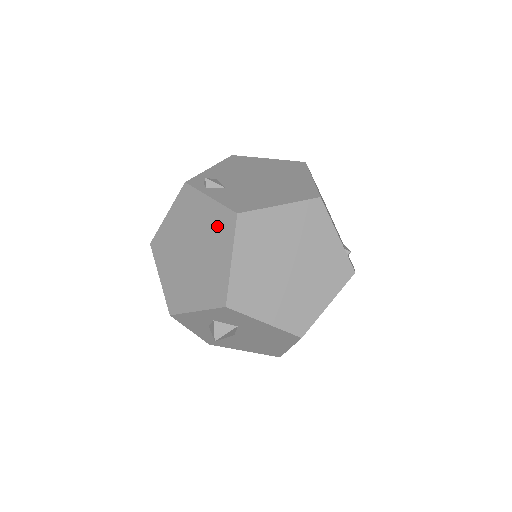
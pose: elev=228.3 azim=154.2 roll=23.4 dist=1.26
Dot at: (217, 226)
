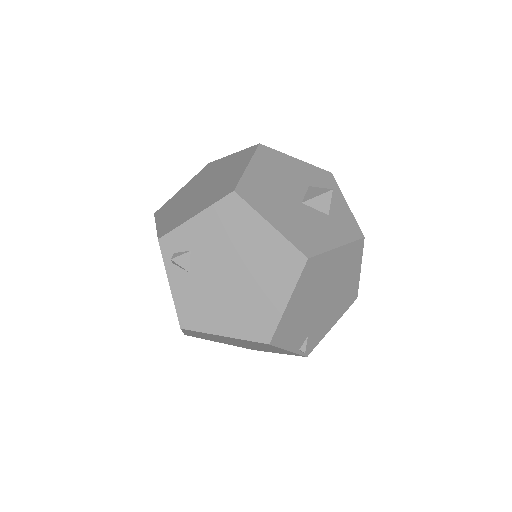
Dot at: occluded
